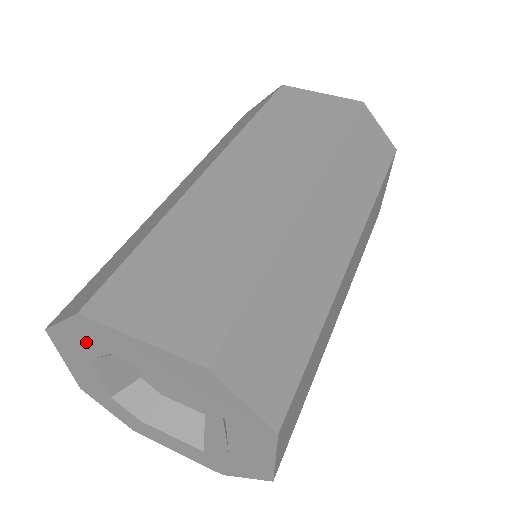
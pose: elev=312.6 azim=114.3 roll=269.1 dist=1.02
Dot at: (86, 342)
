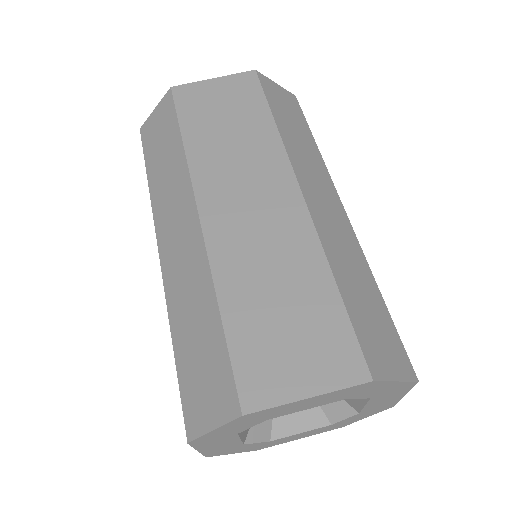
Dot at: (239, 427)
